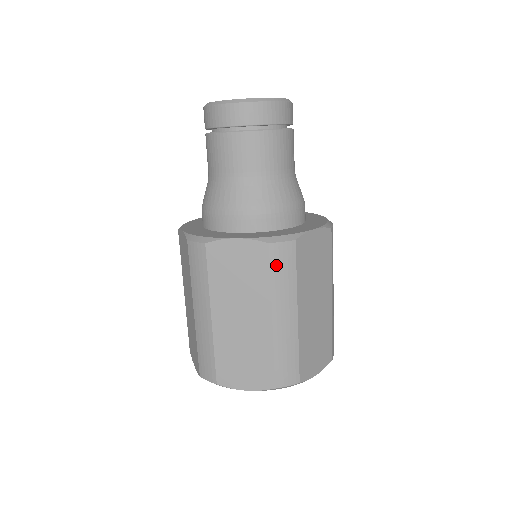
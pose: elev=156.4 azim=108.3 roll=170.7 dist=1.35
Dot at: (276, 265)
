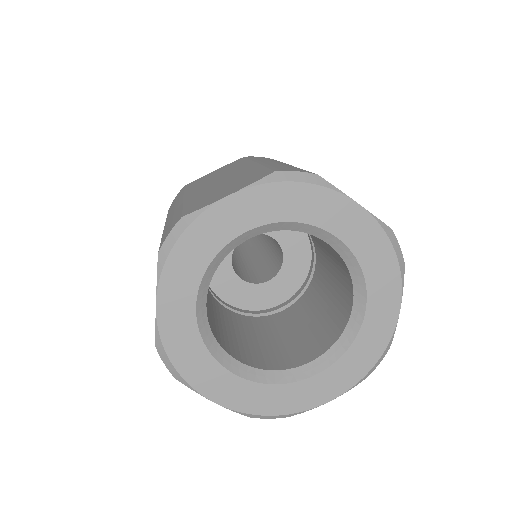
Dot at: occluded
